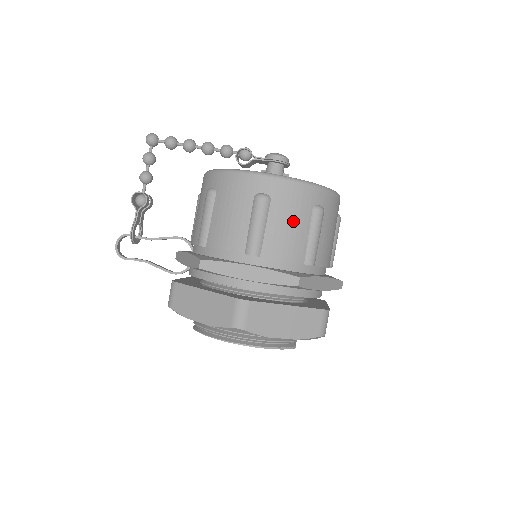
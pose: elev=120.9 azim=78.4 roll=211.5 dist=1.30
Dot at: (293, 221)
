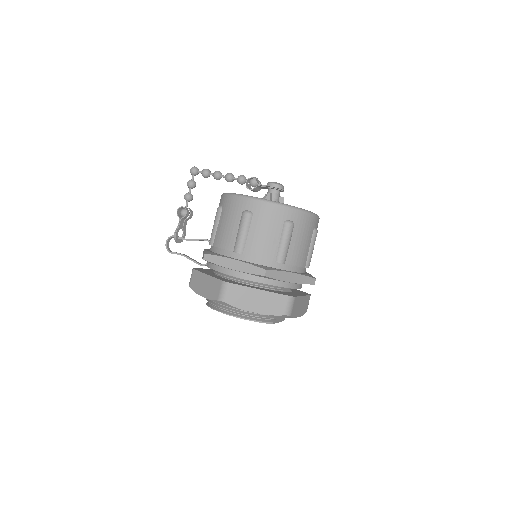
Dot at: (268, 231)
